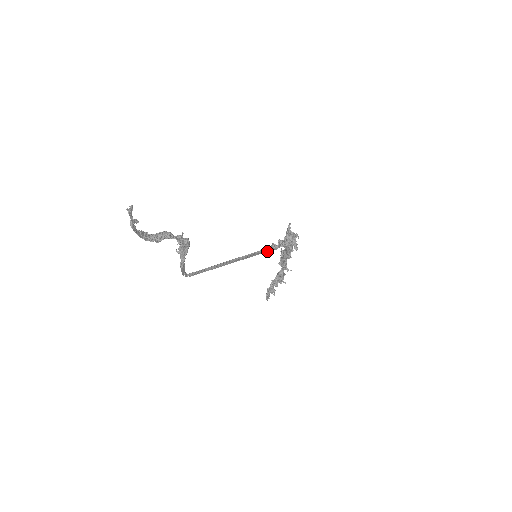
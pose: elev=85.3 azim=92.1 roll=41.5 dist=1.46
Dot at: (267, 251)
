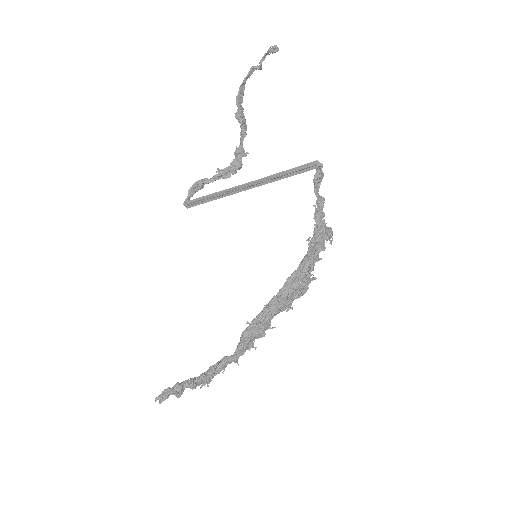
Dot at: (315, 166)
